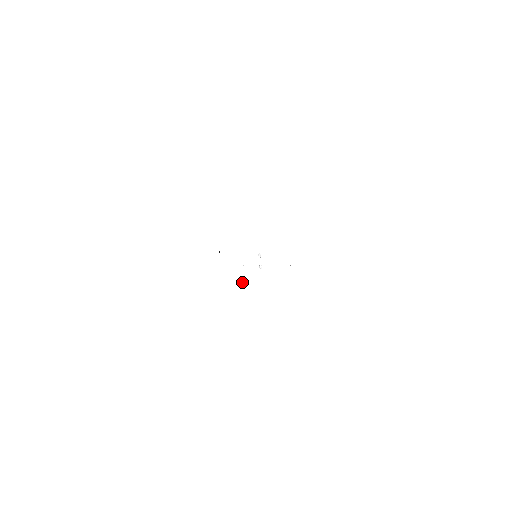
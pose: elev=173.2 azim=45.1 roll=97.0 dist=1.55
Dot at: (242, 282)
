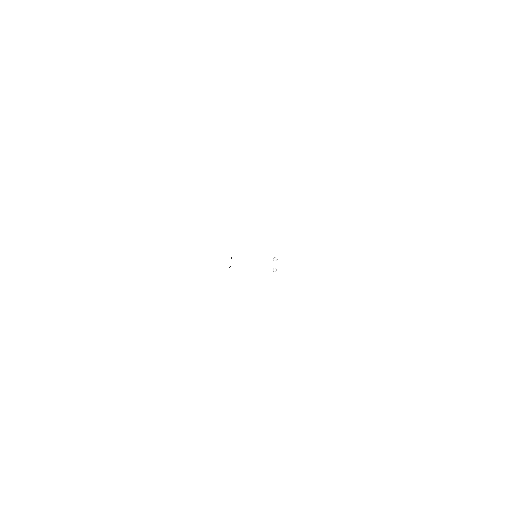
Dot at: occluded
